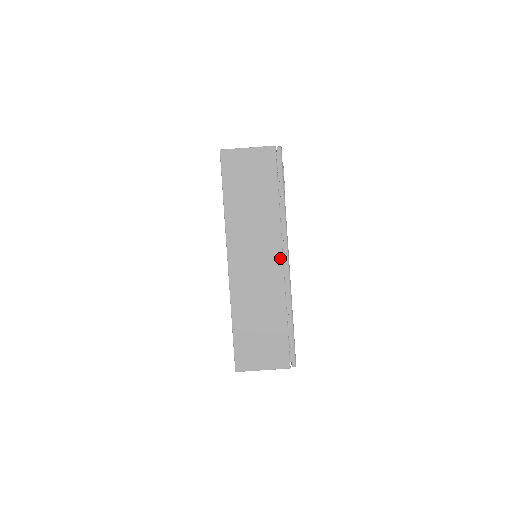
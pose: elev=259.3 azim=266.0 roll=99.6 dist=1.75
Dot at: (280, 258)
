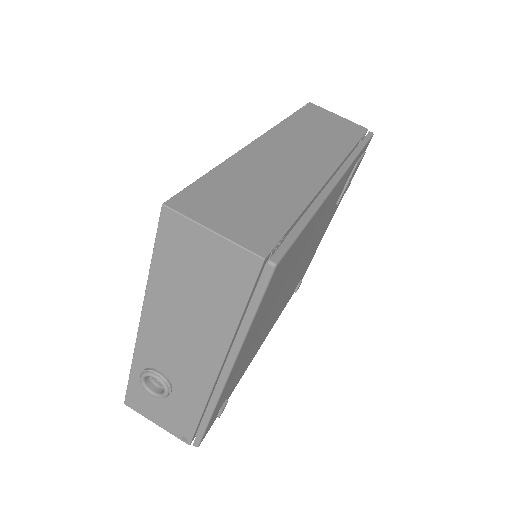
Dot at: (328, 172)
